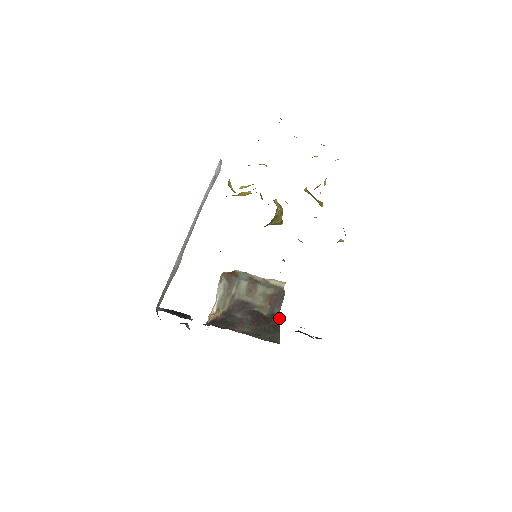
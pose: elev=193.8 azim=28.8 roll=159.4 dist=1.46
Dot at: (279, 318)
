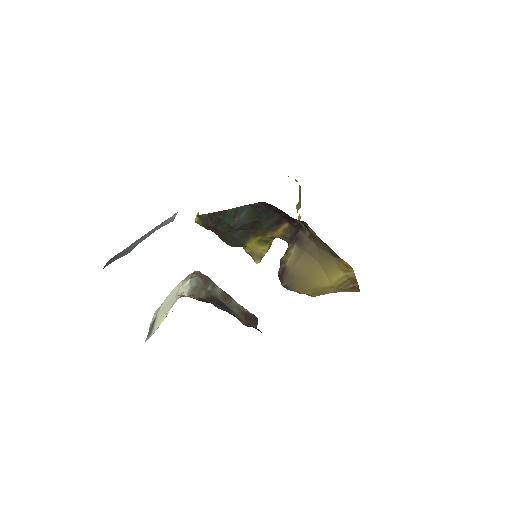
Dot at: occluded
